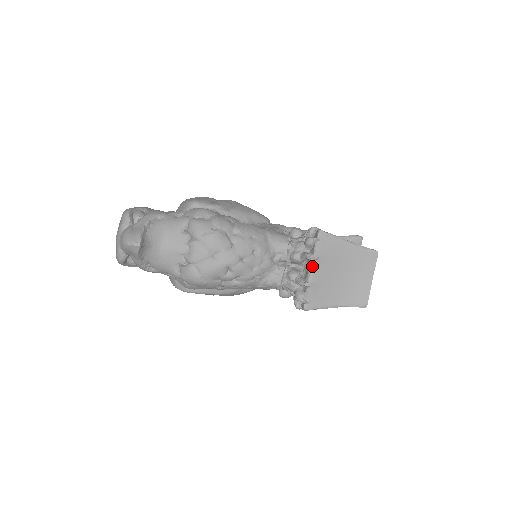
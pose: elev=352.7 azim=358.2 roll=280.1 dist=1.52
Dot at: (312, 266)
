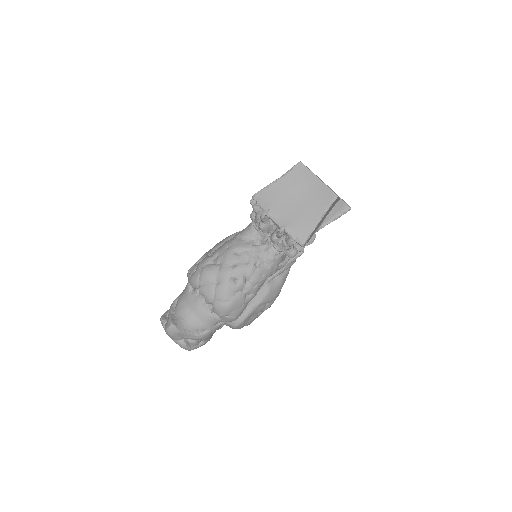
Dot at: (272, 218)
